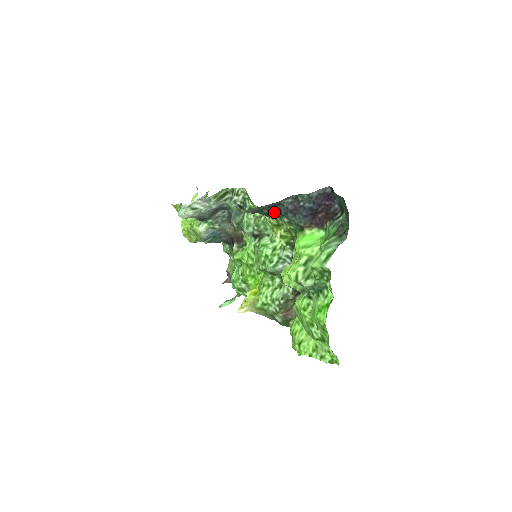
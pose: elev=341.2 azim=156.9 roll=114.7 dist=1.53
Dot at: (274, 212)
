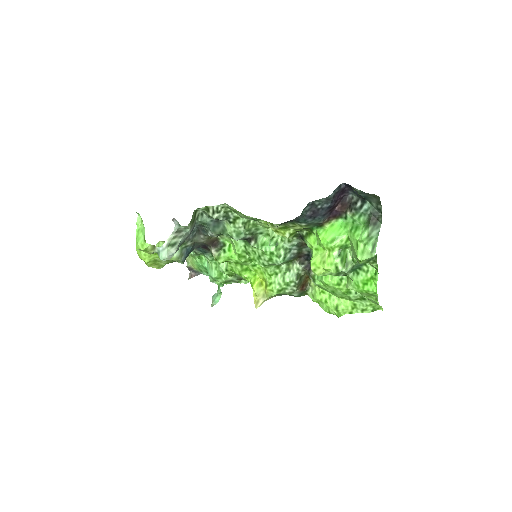
Dot at: (287, 221)
